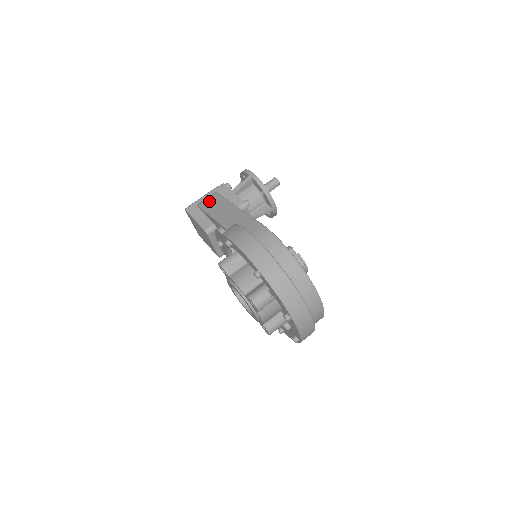
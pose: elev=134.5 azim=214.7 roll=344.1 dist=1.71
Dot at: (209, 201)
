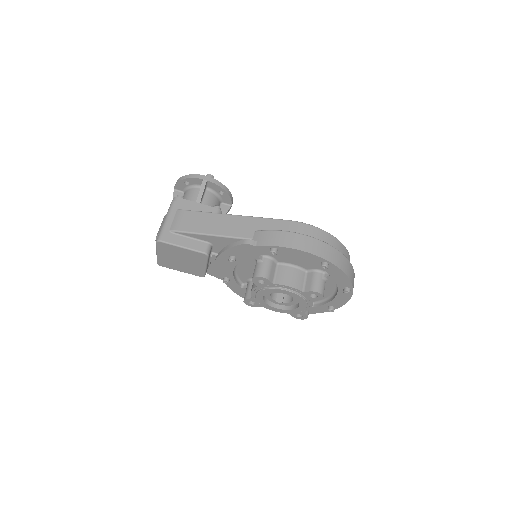
Dot at: (185, 221)
